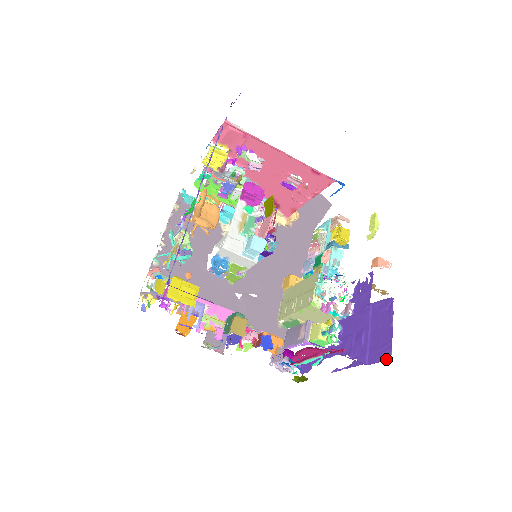
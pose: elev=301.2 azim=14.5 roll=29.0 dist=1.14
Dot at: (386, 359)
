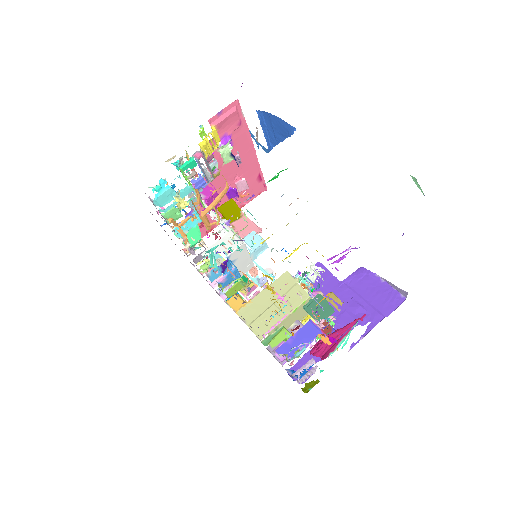
Dot at: (402, 302)
